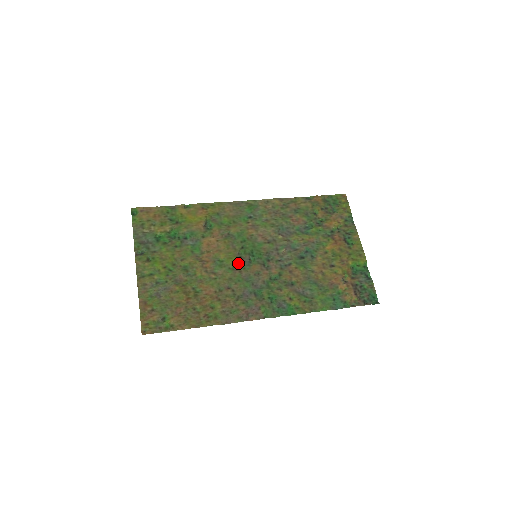
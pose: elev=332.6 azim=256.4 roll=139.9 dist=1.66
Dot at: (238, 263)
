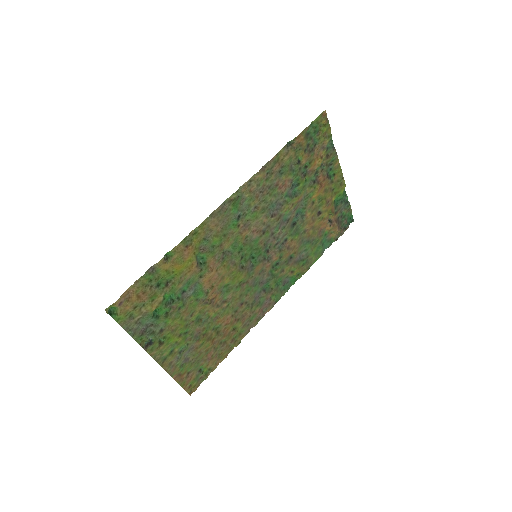
Dot at: (243, 277)
